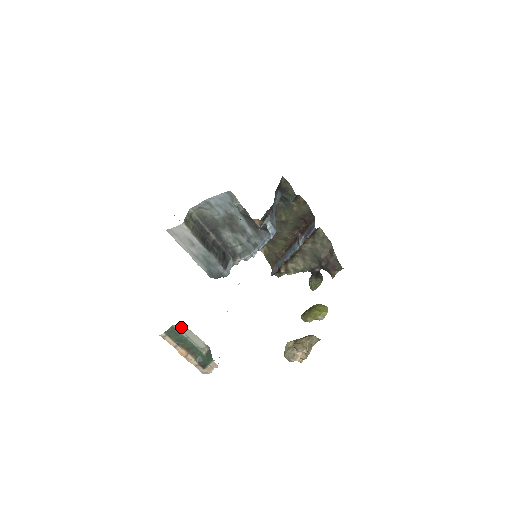
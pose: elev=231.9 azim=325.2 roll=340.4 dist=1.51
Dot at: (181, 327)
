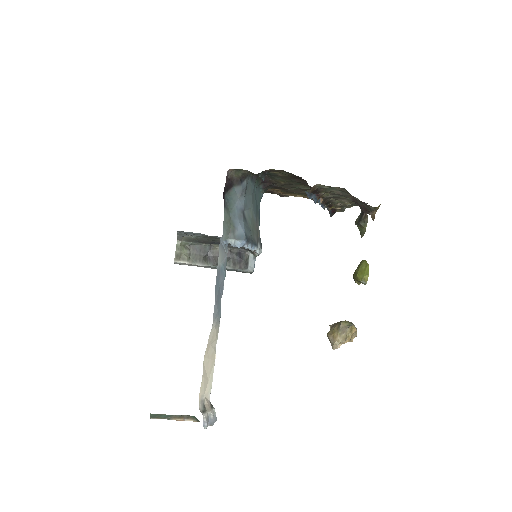
Dot at: occluded
